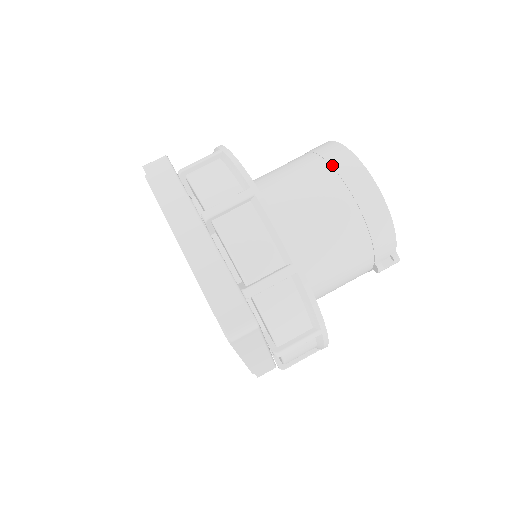
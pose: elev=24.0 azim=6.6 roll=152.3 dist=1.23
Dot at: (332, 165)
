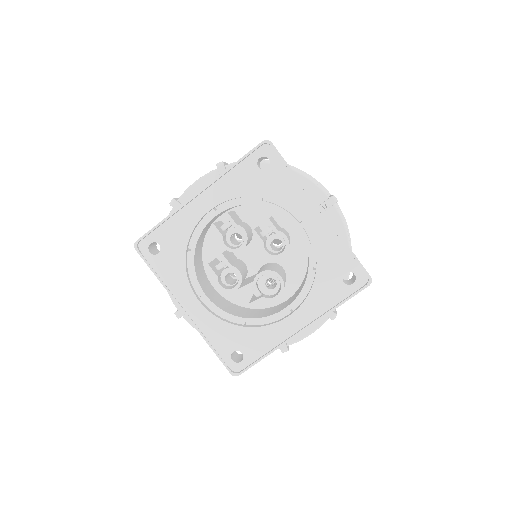
Dot at: occluded
